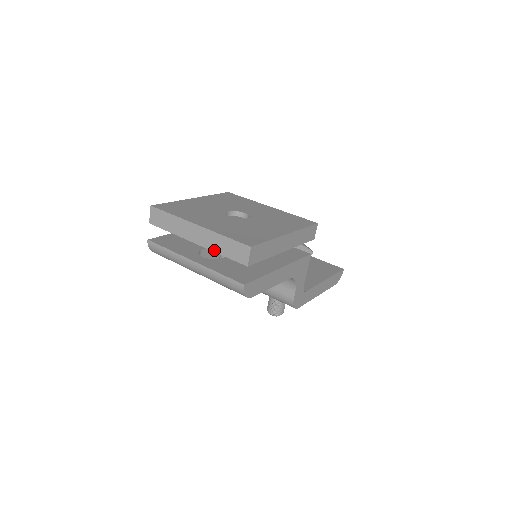
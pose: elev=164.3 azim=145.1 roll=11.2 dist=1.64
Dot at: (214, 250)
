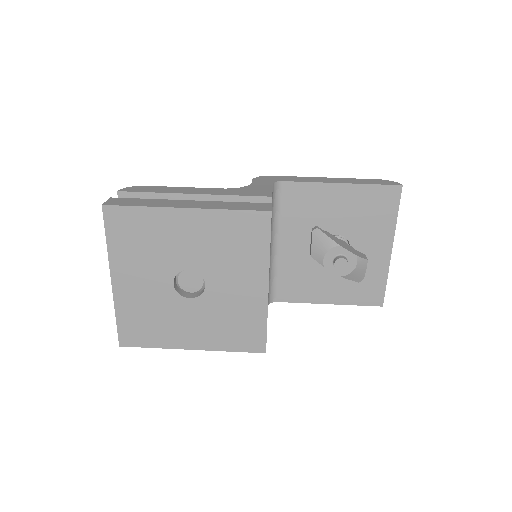
Dot at: occluded
